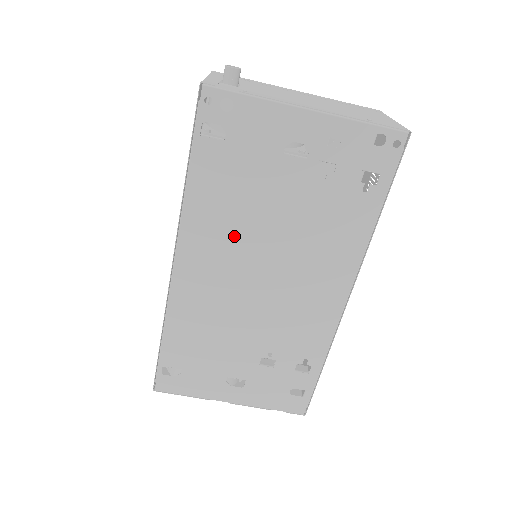
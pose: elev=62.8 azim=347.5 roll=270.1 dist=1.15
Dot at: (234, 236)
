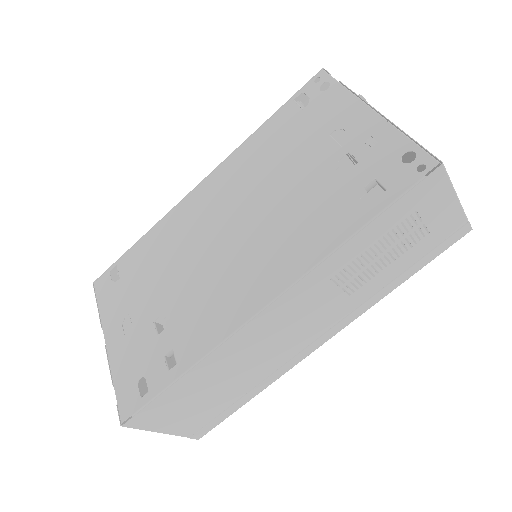
Dot at: (247, 184)
